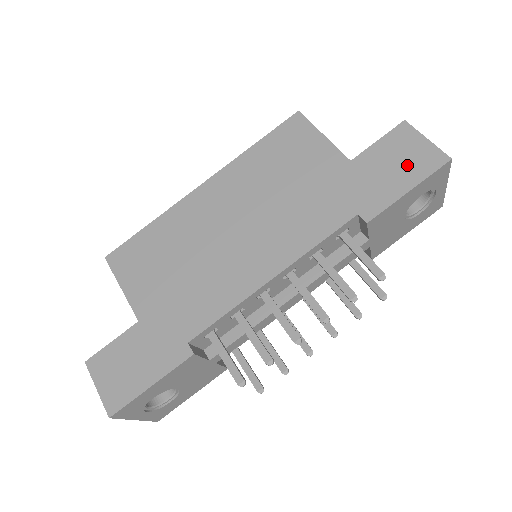
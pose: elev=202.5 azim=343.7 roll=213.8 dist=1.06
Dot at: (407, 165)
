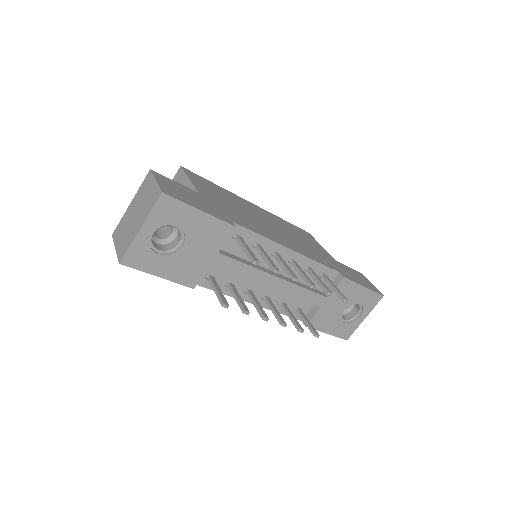
Dot at: (363, 281)
